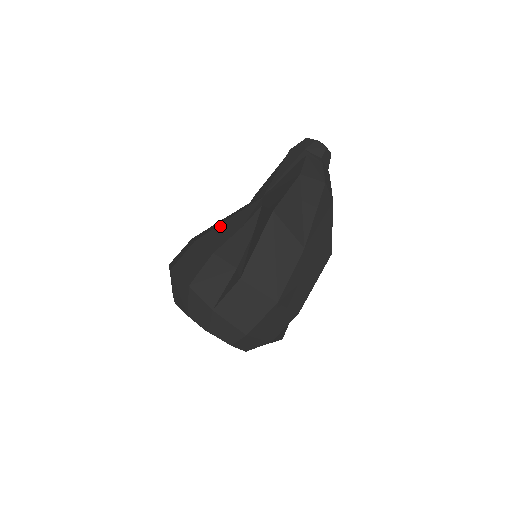
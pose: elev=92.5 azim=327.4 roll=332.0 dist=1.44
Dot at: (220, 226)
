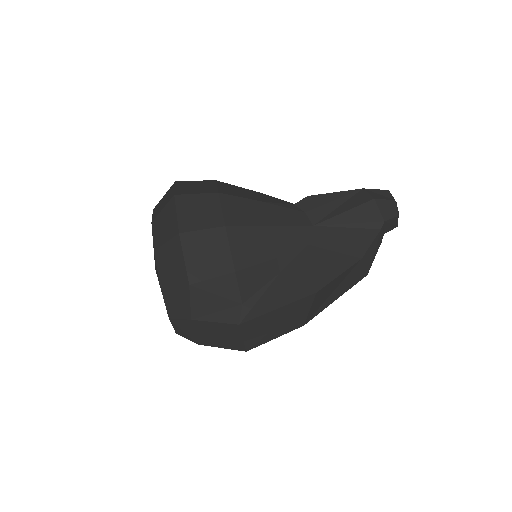
Dot at: (258, 230)
